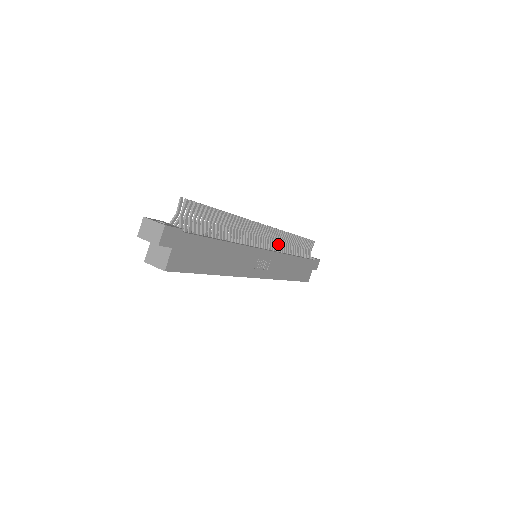
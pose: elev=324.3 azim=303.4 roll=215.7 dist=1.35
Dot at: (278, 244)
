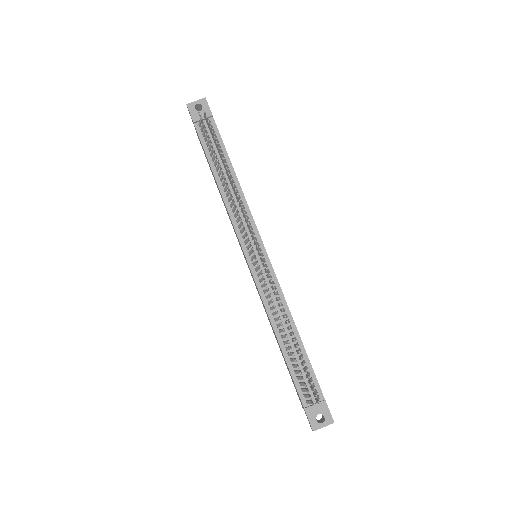
Dot at: occluded
